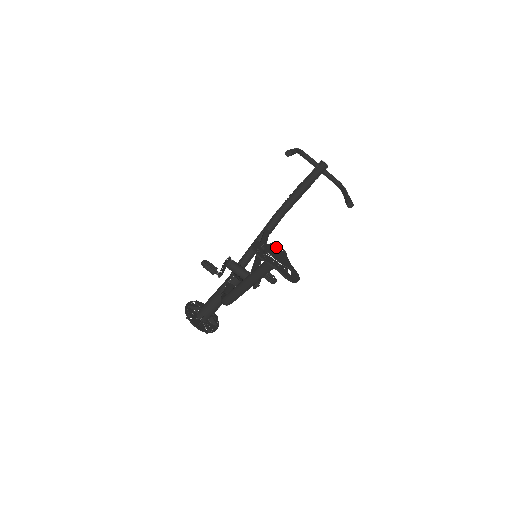
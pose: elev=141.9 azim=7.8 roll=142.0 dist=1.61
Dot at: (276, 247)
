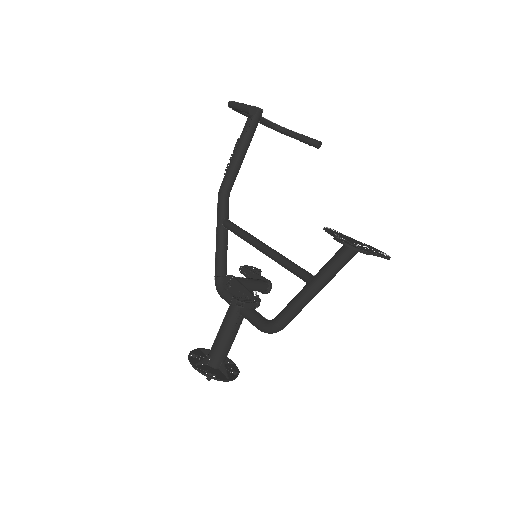
Dot at: (334, 231)
